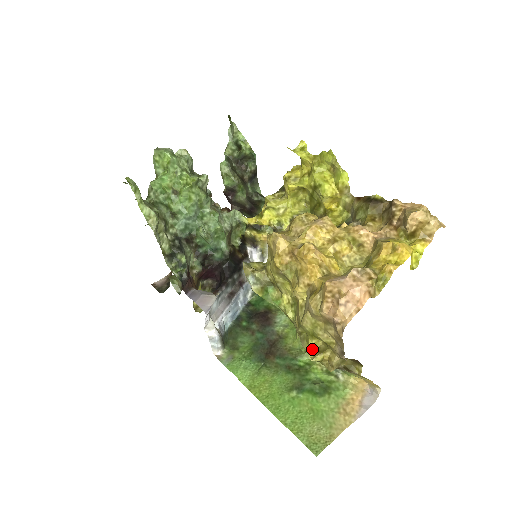
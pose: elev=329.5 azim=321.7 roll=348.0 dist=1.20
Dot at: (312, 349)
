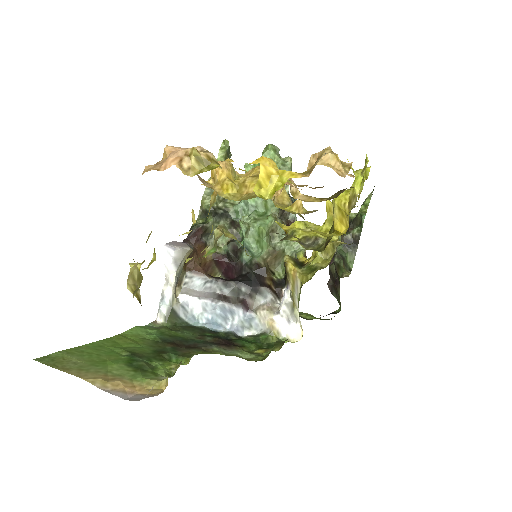
Dot at: (147, 267)
